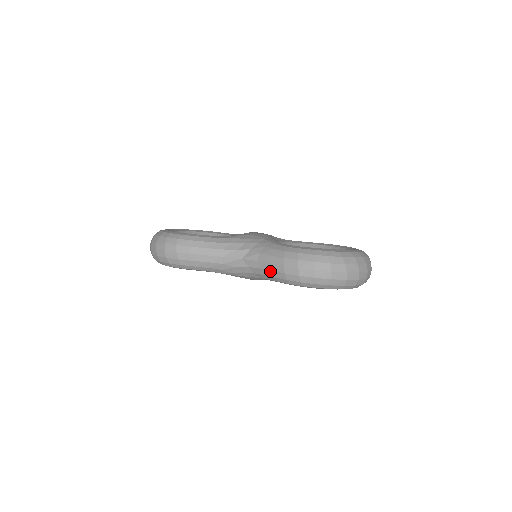
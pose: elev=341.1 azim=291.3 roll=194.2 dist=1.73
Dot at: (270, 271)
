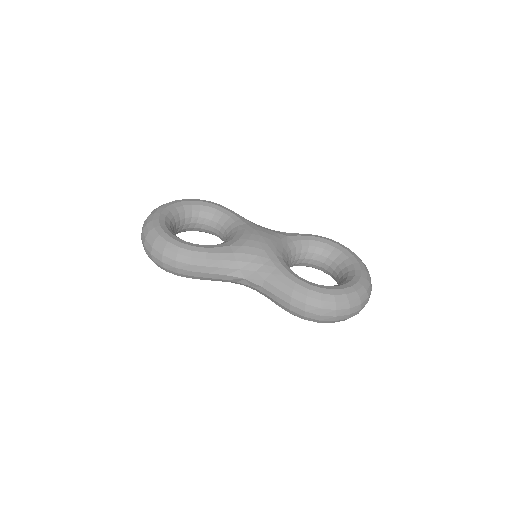
Dot at: (274, 301)
